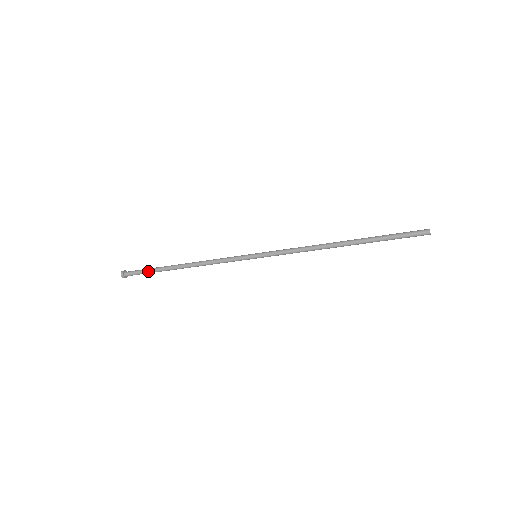
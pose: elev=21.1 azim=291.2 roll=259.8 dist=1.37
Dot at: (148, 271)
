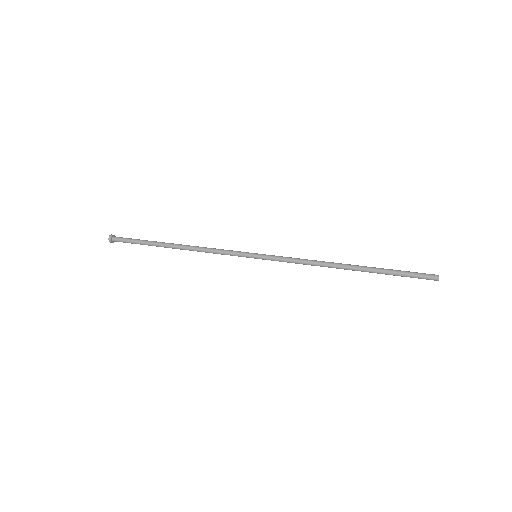
Dot at: (139, 243)
